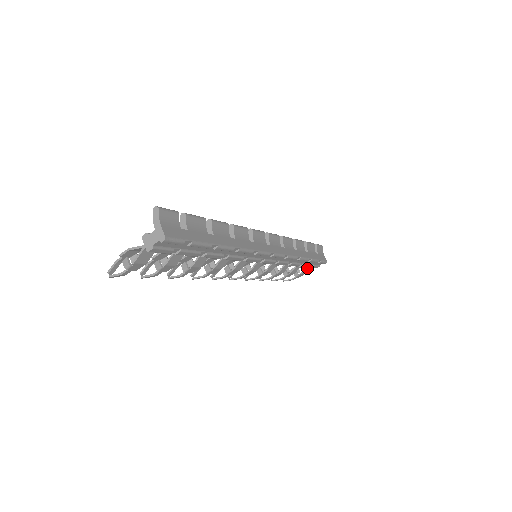
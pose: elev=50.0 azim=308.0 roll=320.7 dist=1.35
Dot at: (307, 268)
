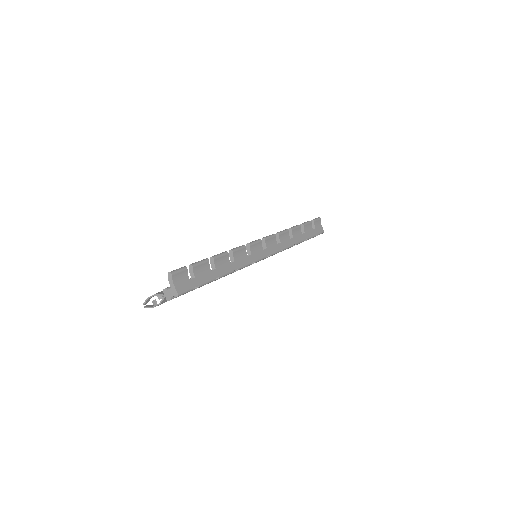
Dot at: occluded
